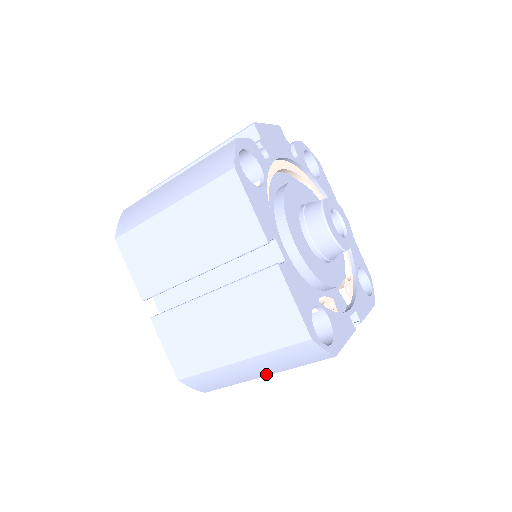
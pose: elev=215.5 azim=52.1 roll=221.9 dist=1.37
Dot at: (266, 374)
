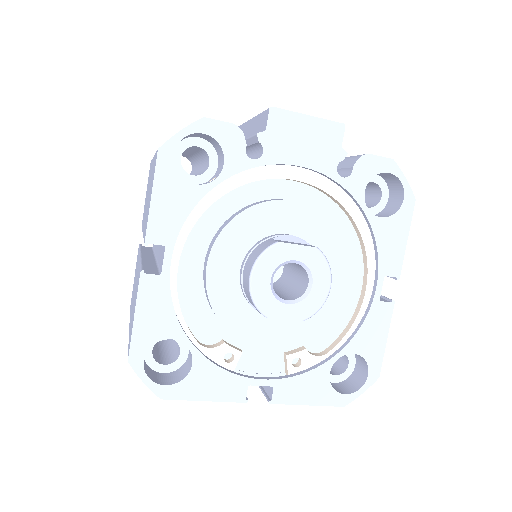
Dot at: occluded
